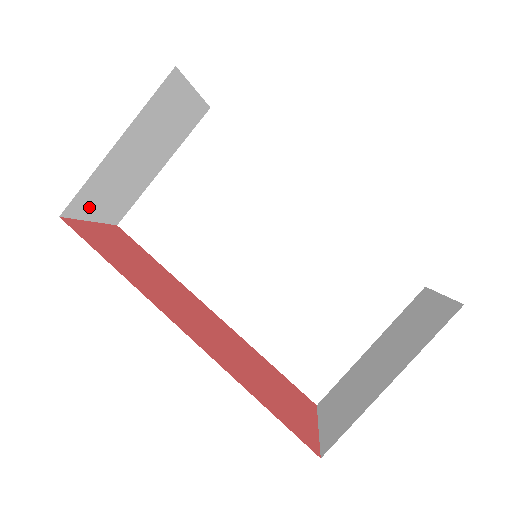
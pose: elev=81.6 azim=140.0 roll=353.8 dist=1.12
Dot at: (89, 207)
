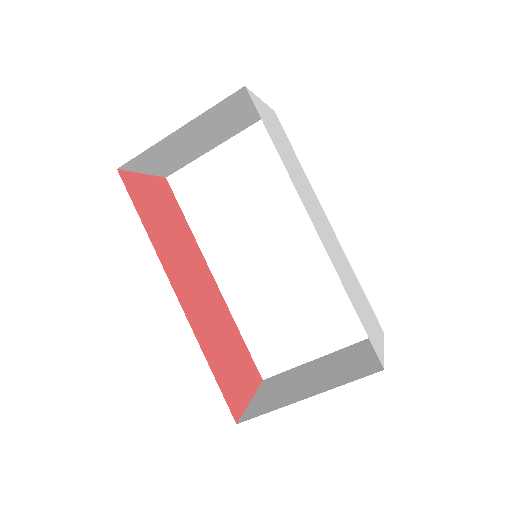
Dot at: (144, 165)
